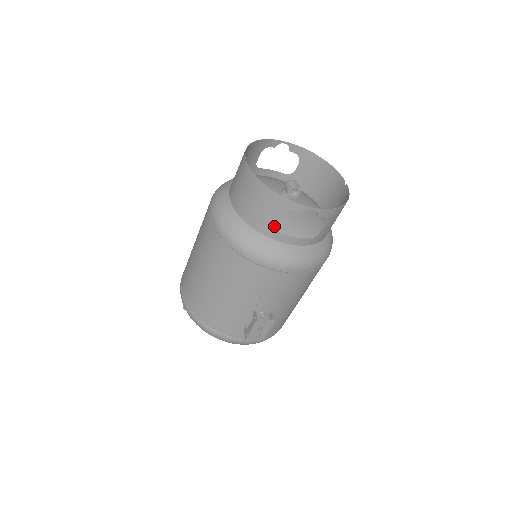
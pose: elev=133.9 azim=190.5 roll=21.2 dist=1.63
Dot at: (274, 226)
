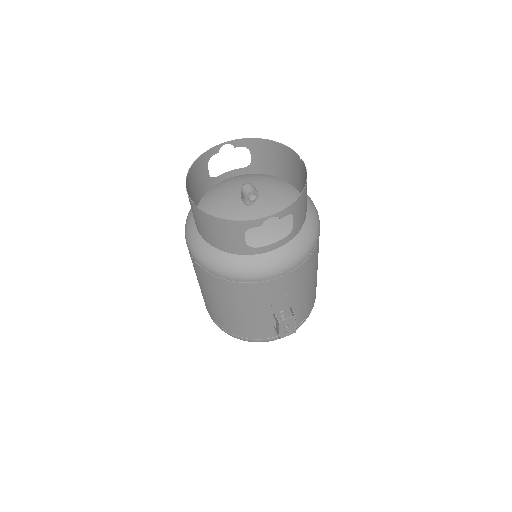
Dot at: (245, 245)
